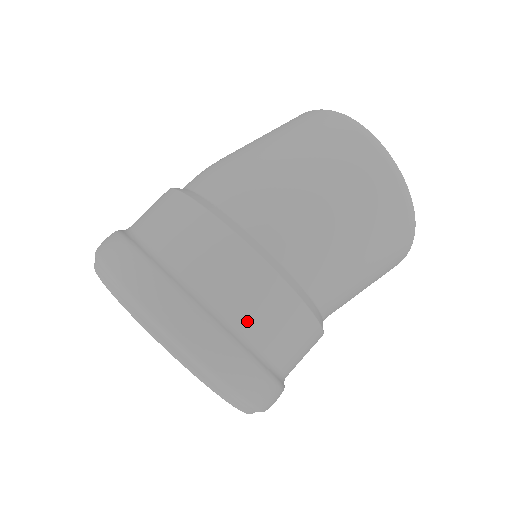
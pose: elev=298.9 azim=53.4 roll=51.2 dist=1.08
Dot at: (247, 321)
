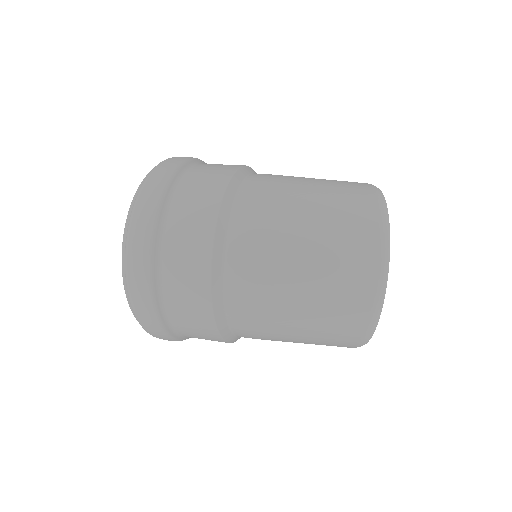
Dot at: occluded
